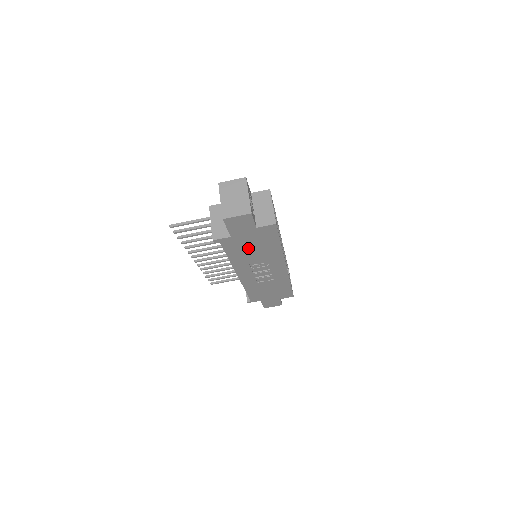
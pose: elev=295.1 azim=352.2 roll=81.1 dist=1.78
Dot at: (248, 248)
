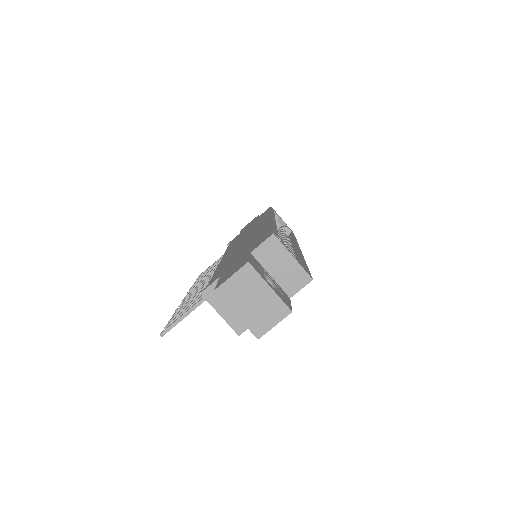
Dot at: occluded
